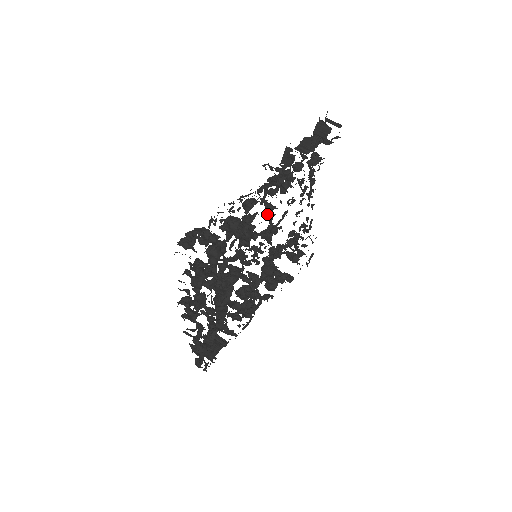
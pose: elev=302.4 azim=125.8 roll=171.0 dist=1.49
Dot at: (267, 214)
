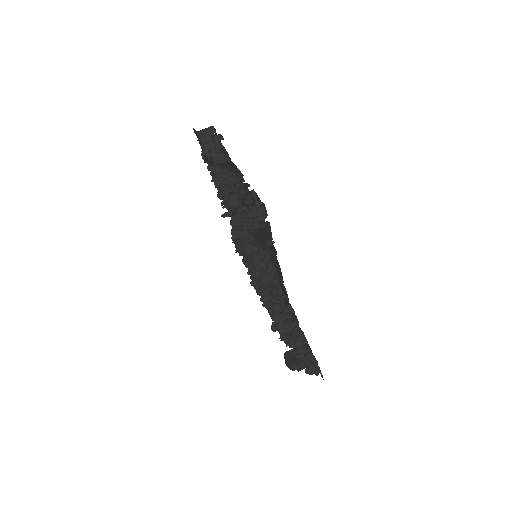
Dot at: occluded
